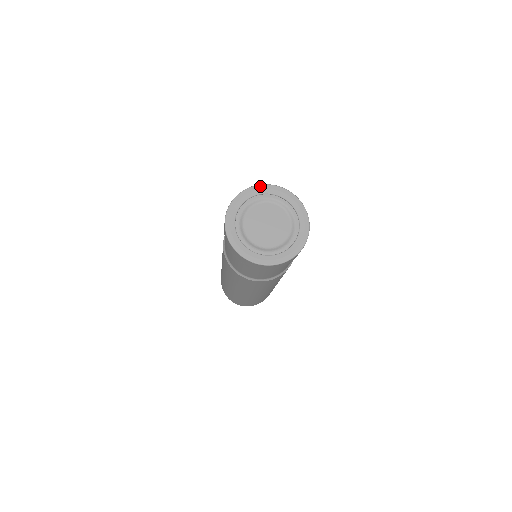
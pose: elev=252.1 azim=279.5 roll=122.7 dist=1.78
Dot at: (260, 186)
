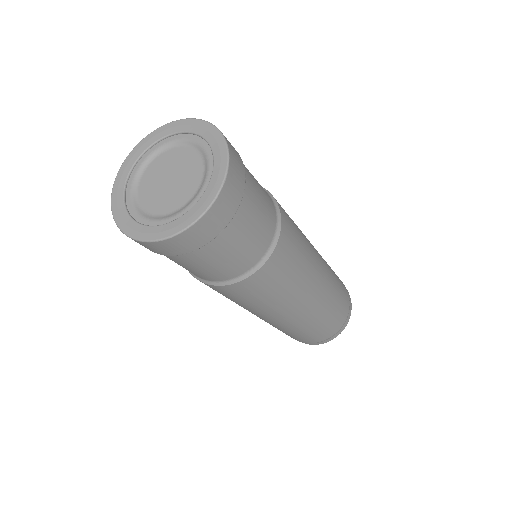
Dot at: (146, 138)
